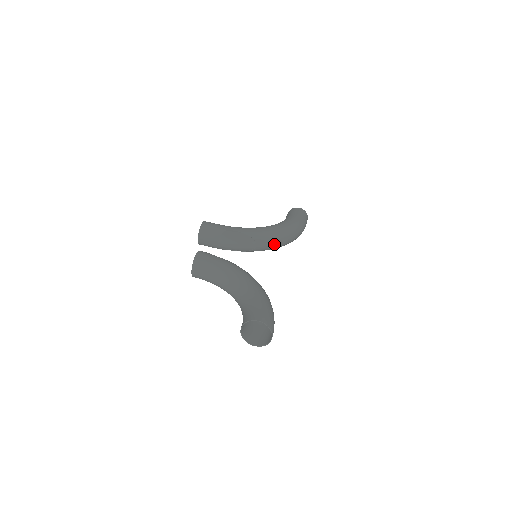
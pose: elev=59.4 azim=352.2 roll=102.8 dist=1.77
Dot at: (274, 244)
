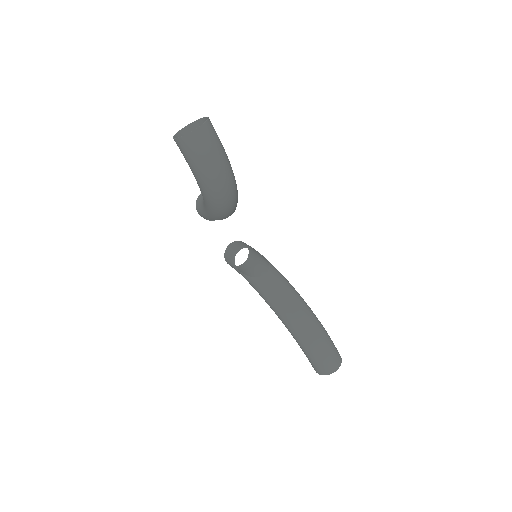
Dot at: (281, 293)
